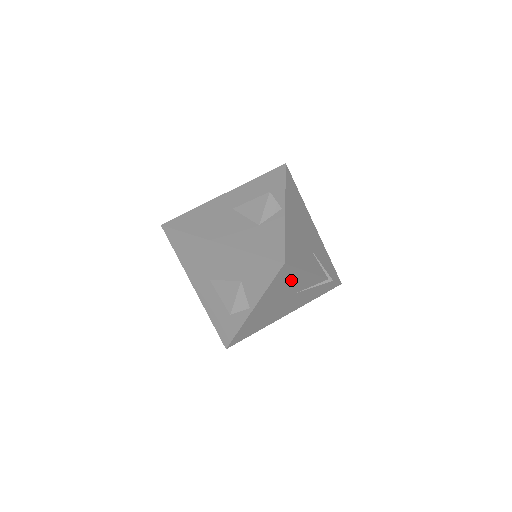
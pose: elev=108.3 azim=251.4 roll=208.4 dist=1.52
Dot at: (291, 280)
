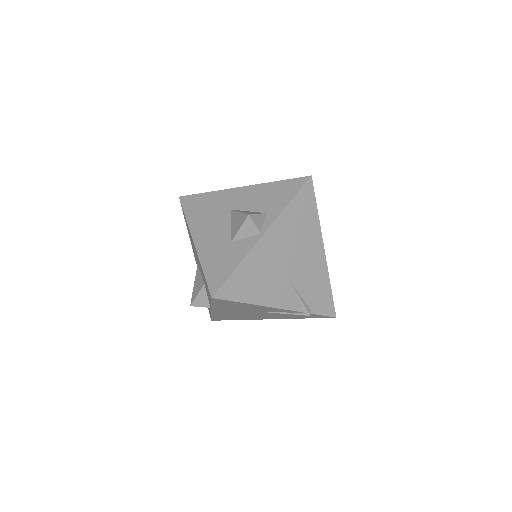
Dot at: (241, 305)
